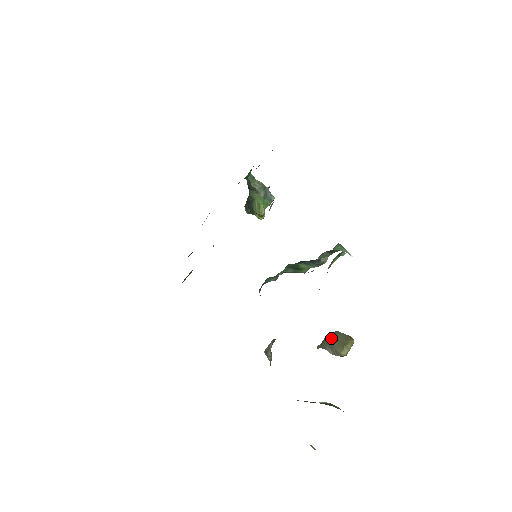
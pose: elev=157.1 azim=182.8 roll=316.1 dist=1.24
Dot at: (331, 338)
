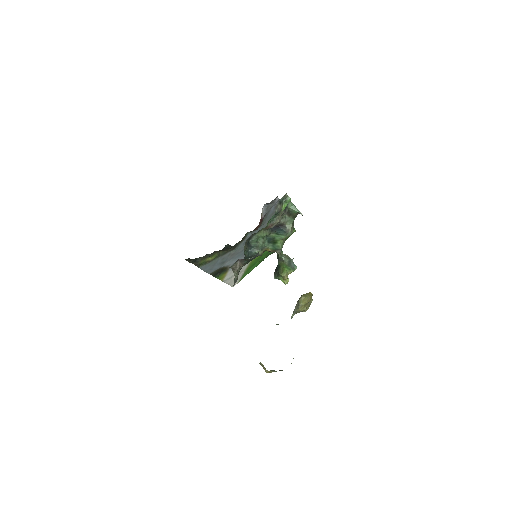
Dot at: occluded
